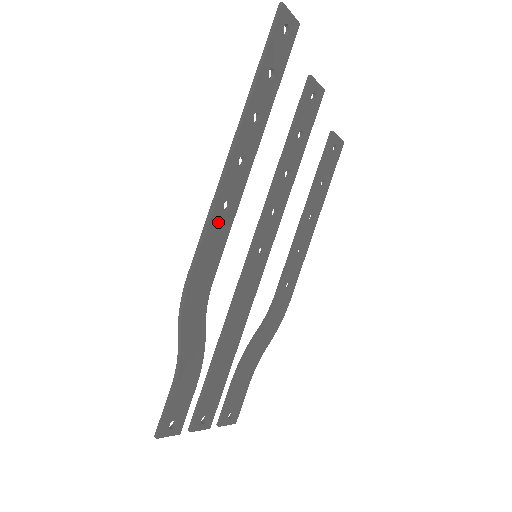
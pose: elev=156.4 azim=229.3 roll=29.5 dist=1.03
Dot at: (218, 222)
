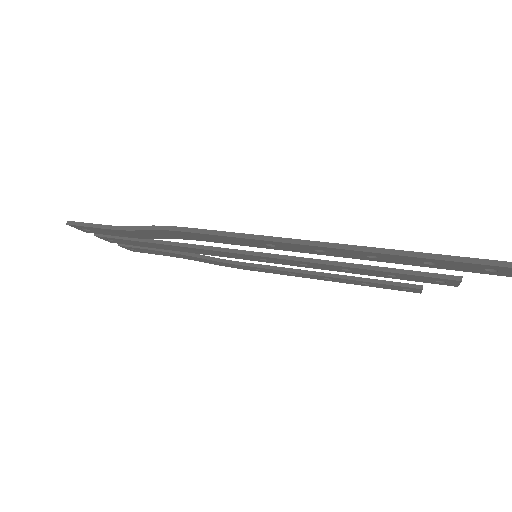
Dot at: (251, 242)
